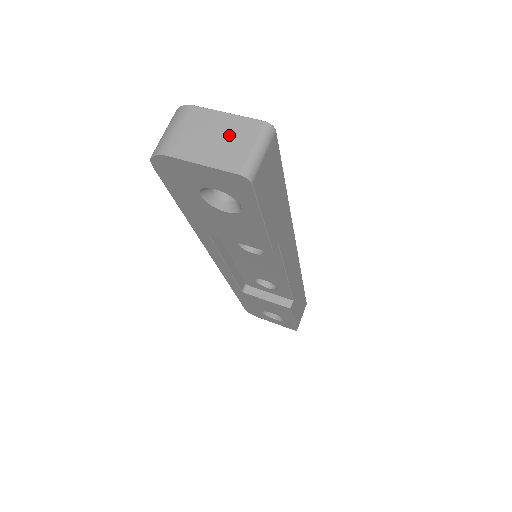
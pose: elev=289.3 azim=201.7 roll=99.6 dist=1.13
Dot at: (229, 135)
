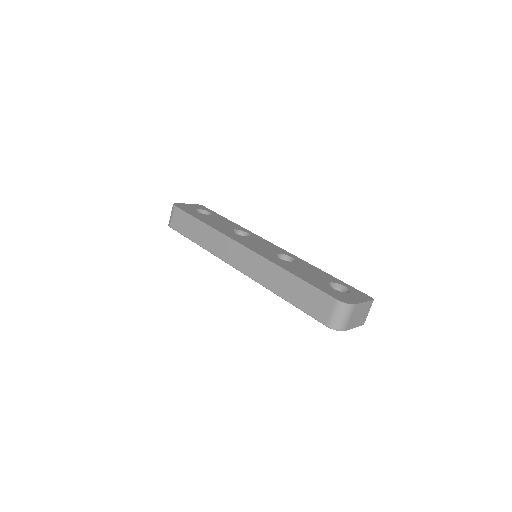
Dot at: (364, 312)
